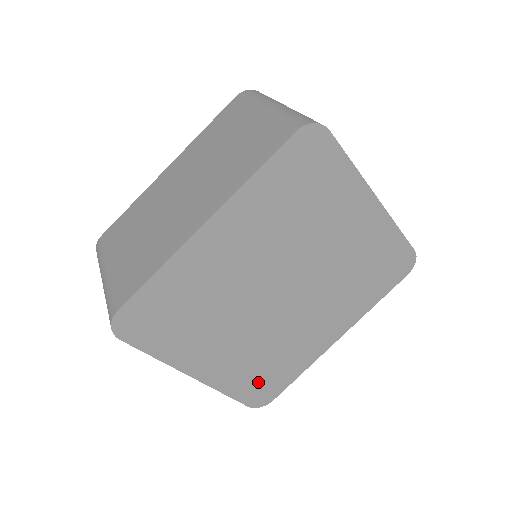
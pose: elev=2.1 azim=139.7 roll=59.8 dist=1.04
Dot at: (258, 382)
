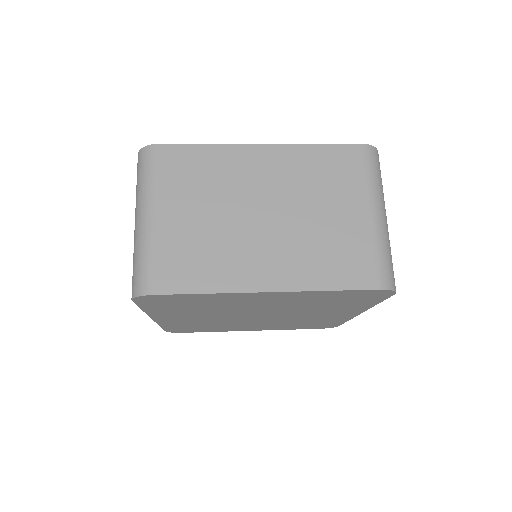
Dot at: (310, 326)
